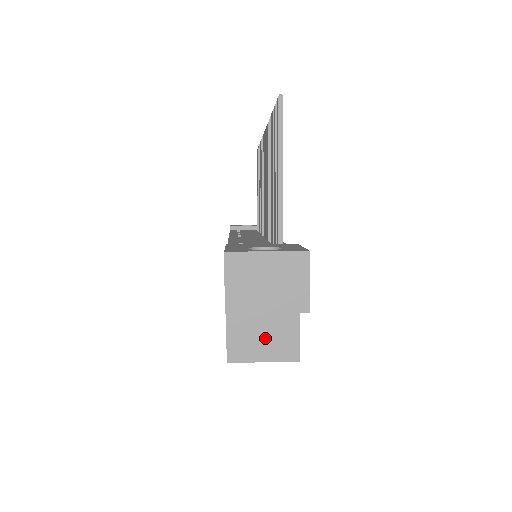
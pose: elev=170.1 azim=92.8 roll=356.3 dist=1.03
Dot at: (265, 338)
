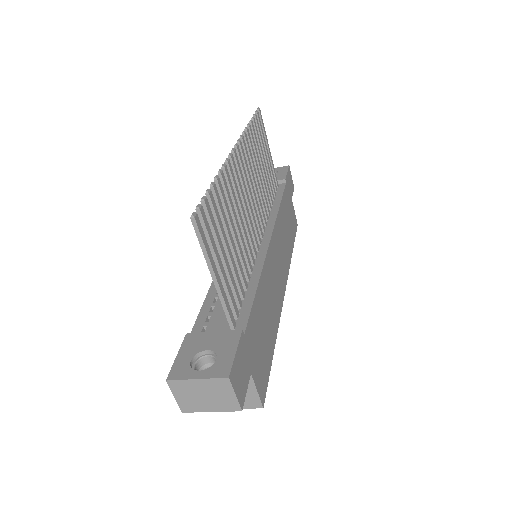
Dot at: occluded
